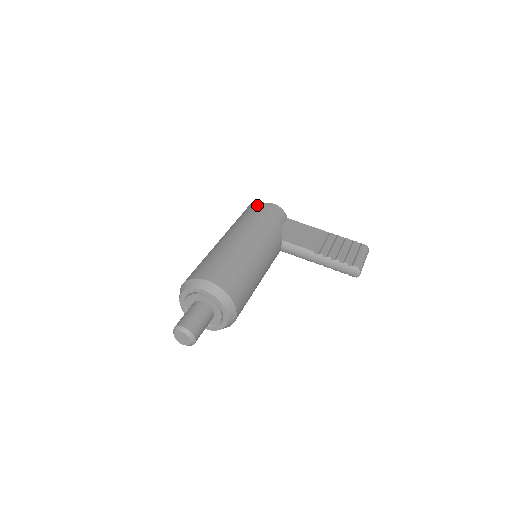
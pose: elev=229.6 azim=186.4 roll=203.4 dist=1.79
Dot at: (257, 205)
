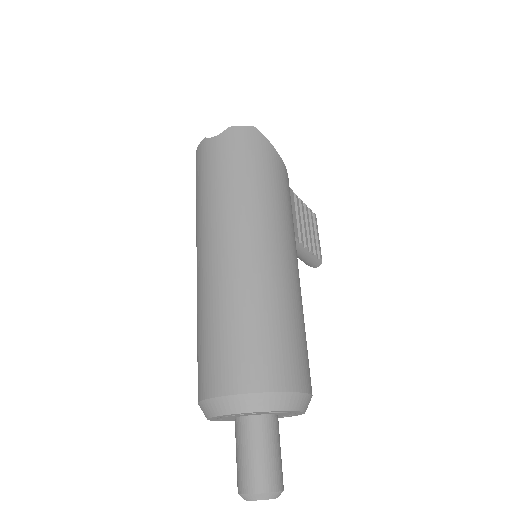
Dot at: (272, 156)
